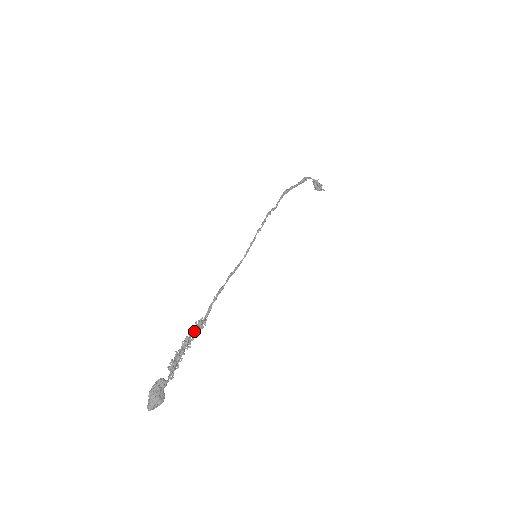
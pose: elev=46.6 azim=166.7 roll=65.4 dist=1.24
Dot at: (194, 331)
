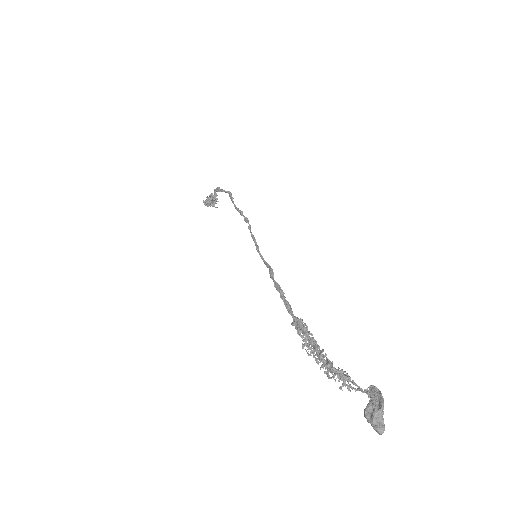
Dot at: occluded
